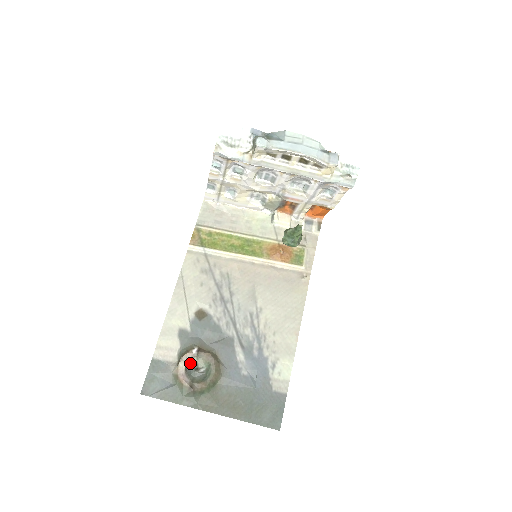
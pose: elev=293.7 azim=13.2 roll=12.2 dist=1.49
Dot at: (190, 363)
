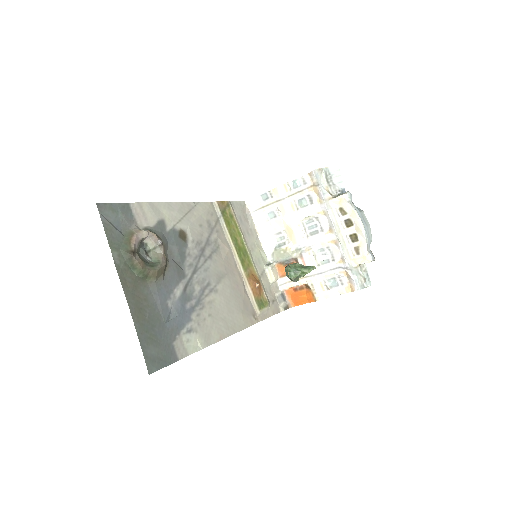
Dot at: (147, 243)
